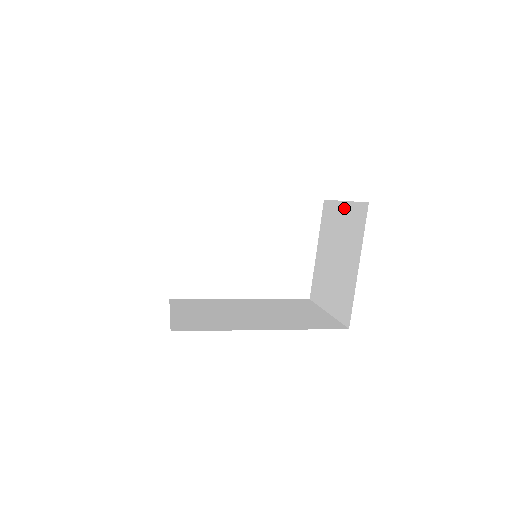
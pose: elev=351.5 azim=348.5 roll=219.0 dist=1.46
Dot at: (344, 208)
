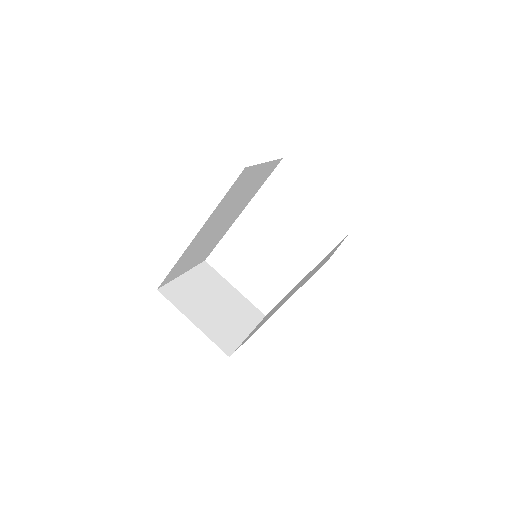
Dot at: occluded
